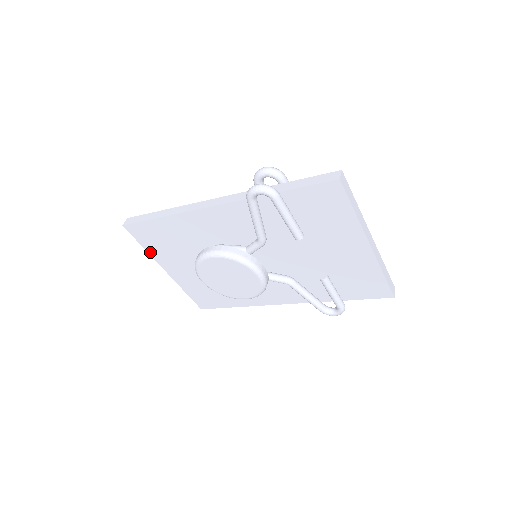
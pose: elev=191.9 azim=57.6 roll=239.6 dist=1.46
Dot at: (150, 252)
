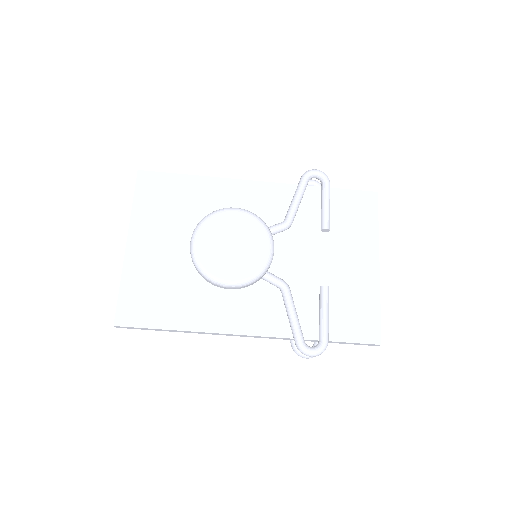
Dot at: (135, 211)
